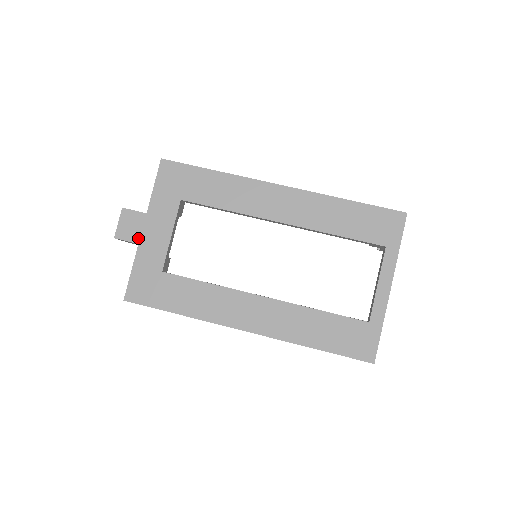
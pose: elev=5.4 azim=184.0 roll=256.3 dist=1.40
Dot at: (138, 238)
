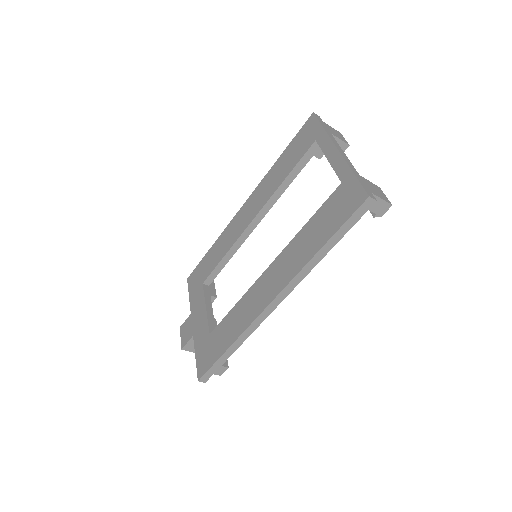
Dot at: (192, 333)
